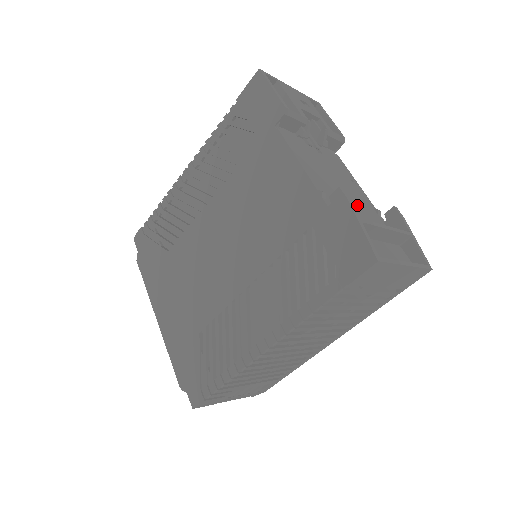
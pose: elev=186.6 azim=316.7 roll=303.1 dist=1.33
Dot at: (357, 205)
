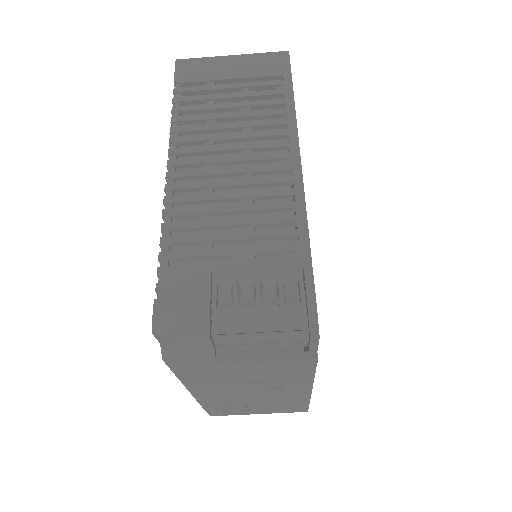
Dot at: occluded
